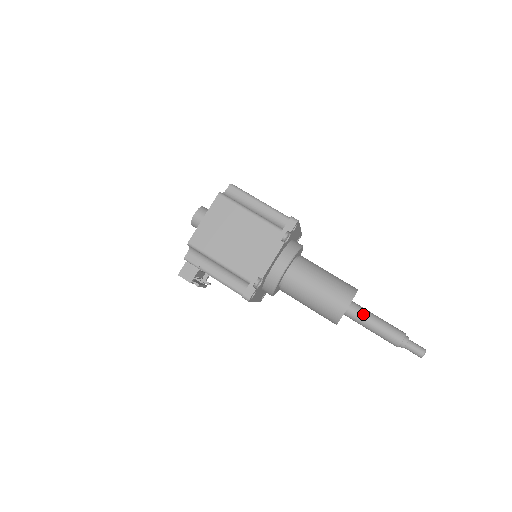
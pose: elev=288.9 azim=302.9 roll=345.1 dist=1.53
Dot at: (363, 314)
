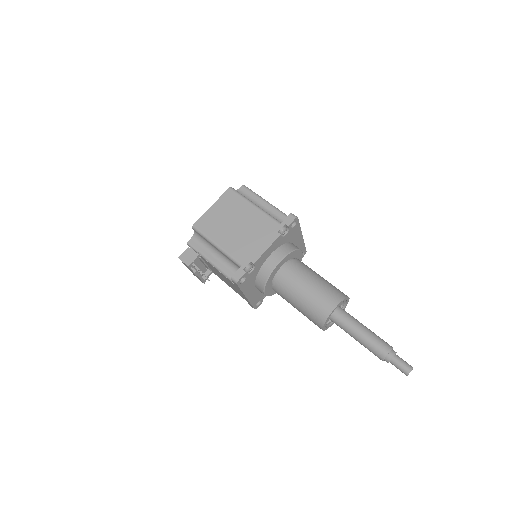
Dot at: (351, 320)
